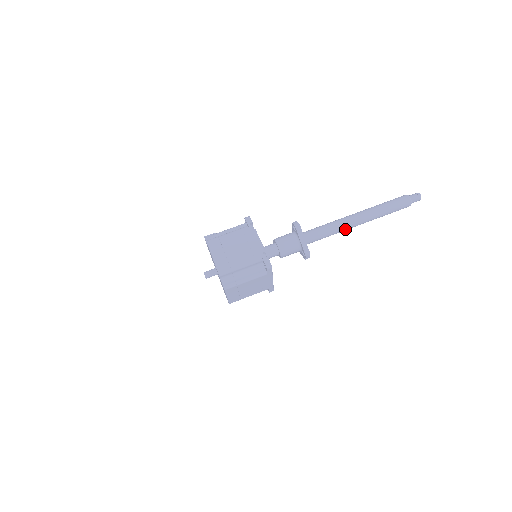
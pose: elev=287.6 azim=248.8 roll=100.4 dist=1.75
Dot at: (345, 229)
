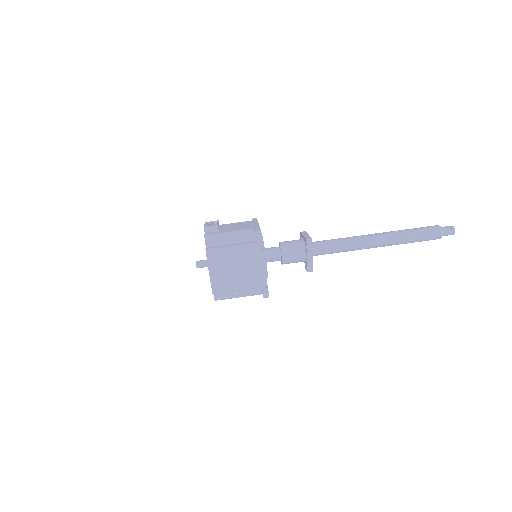
Dot at: (359, 249)
